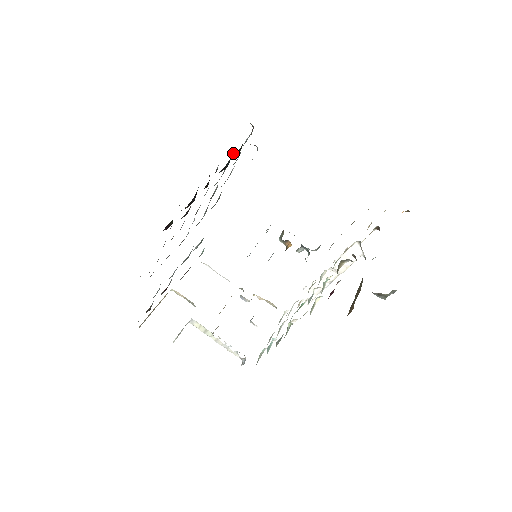
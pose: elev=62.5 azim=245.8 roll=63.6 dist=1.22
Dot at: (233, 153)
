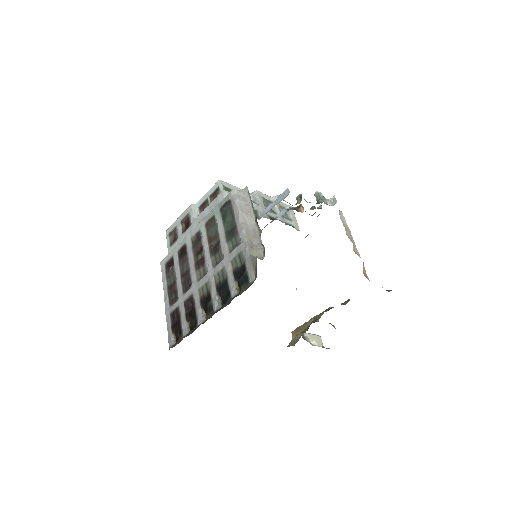
Dot at: (230, 297)
